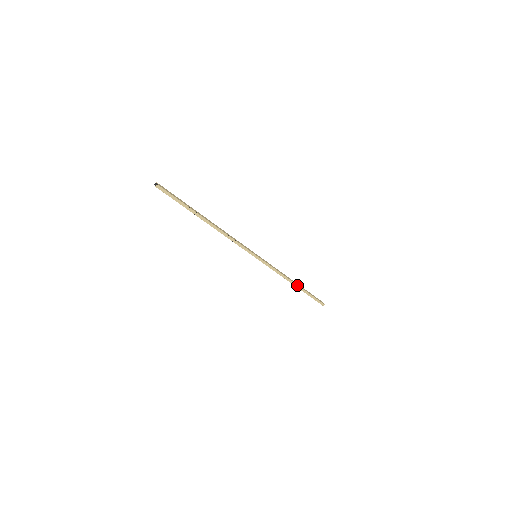
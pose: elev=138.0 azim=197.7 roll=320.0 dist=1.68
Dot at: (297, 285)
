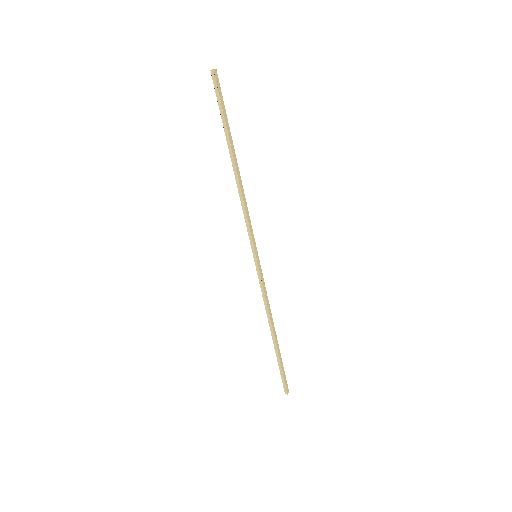
Dot at: (274, 337)
